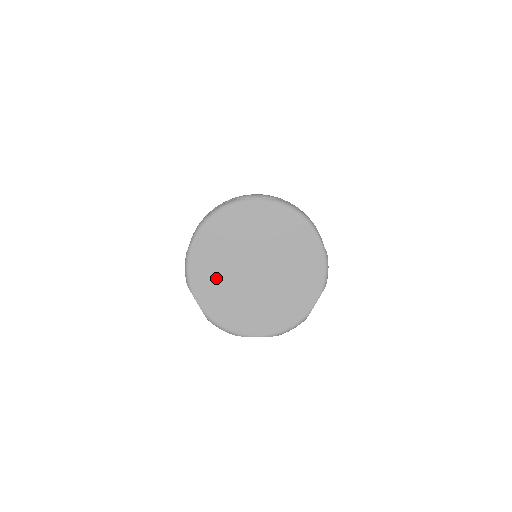
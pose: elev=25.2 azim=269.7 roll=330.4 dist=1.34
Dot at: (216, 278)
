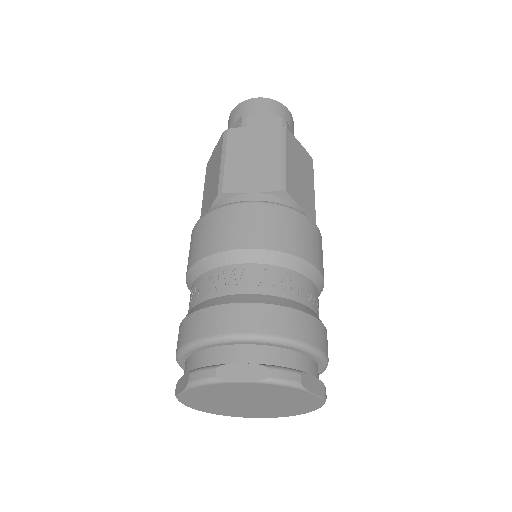
Dot at: (211, 405)
